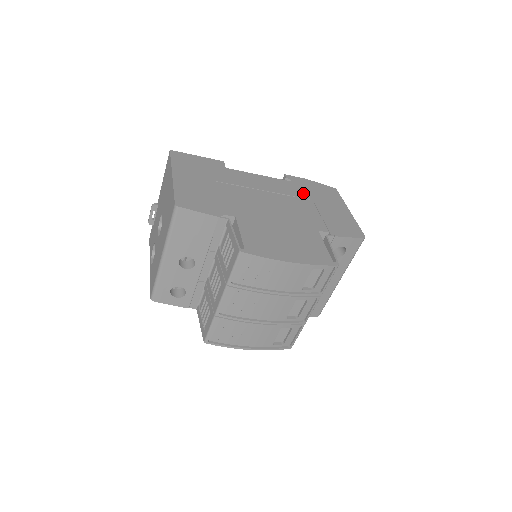
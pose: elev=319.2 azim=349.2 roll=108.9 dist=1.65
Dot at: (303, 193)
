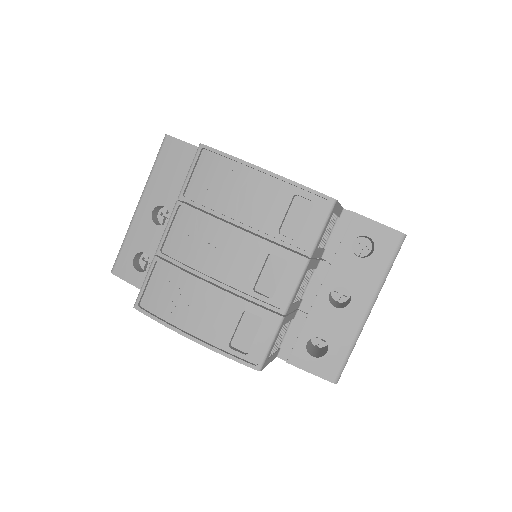
Dot at: occluded
